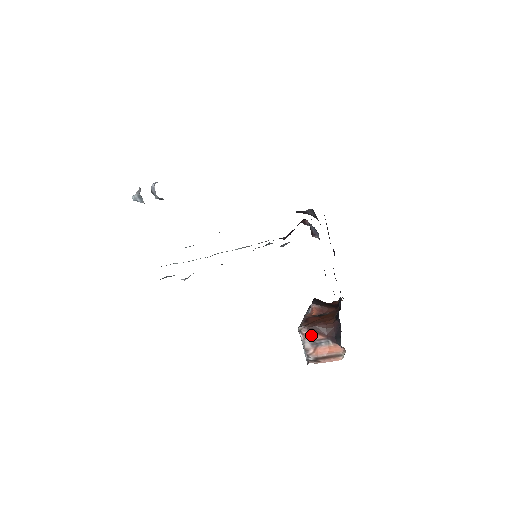
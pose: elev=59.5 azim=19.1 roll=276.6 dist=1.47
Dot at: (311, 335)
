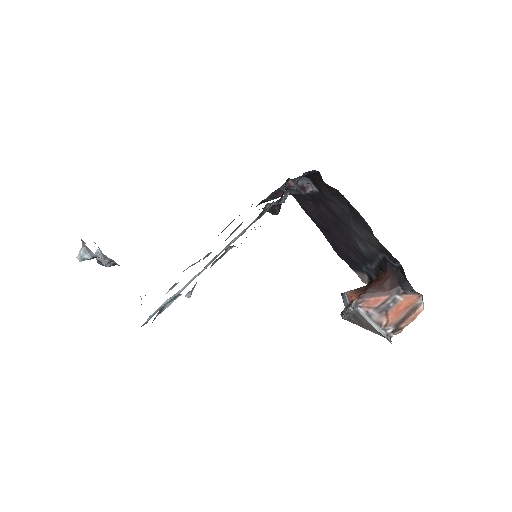
Dot at: (372, 302)
